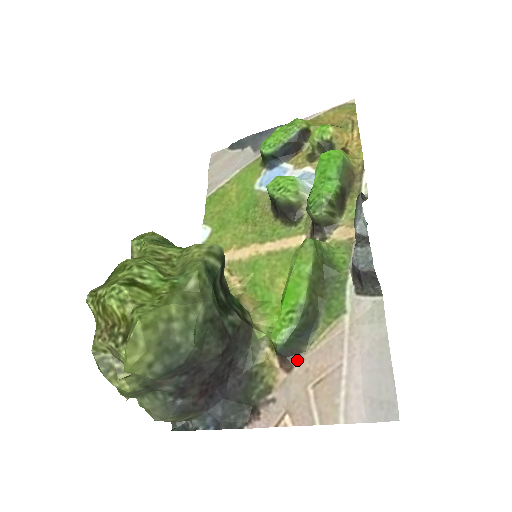
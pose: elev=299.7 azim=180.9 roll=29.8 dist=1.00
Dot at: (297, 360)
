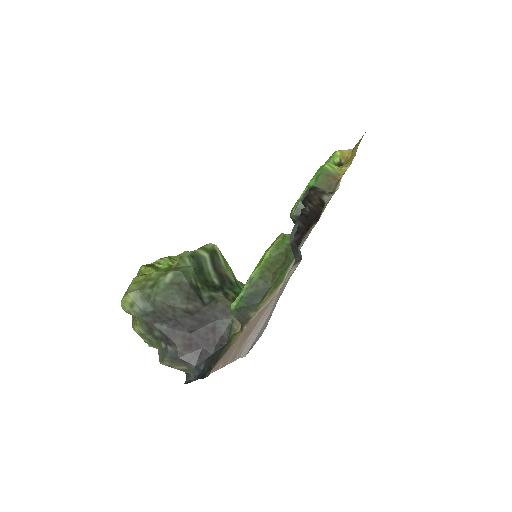
Dot at: (246, 324)
